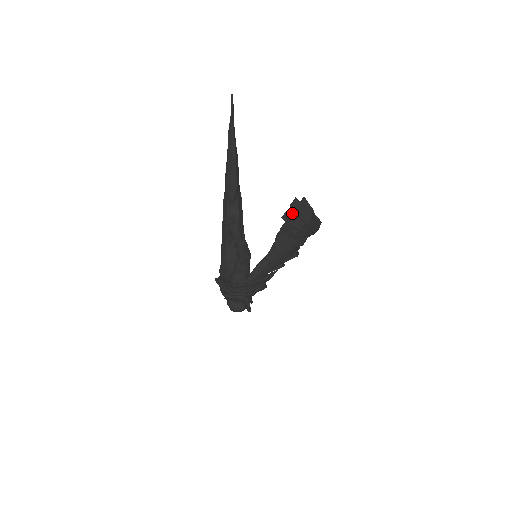
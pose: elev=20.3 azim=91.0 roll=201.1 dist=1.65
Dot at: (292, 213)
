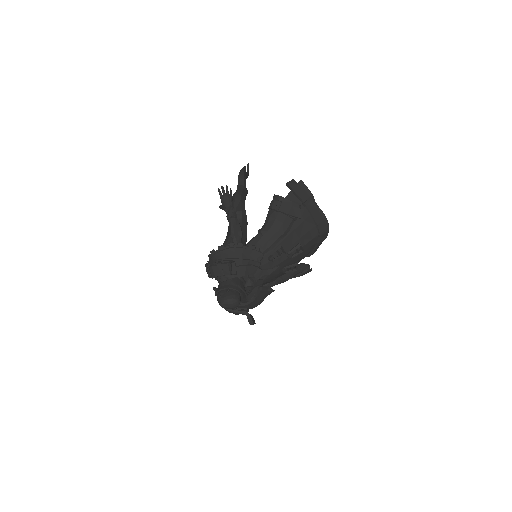
Dot at: (289, 193)
